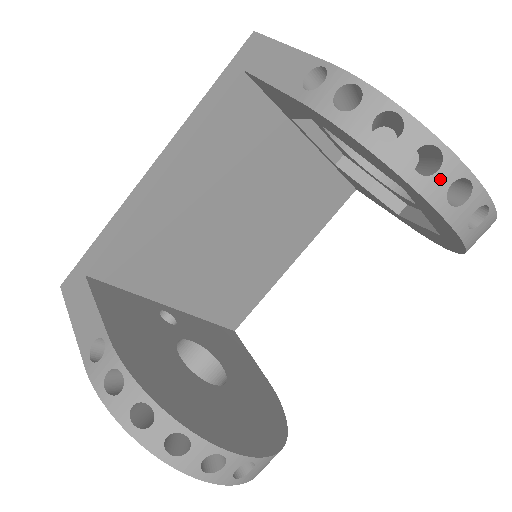
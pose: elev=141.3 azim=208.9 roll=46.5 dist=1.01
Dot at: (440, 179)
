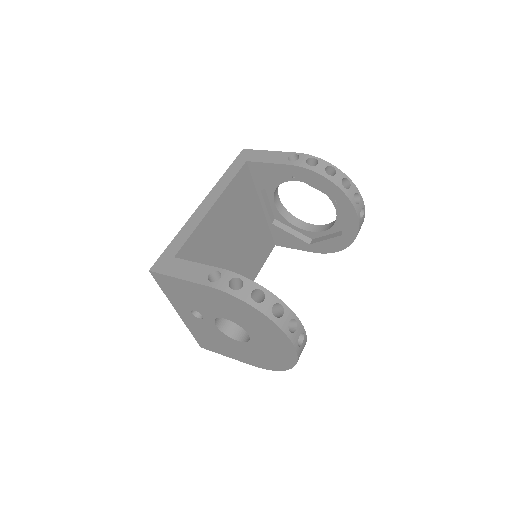
Dot at: (351, 191)
